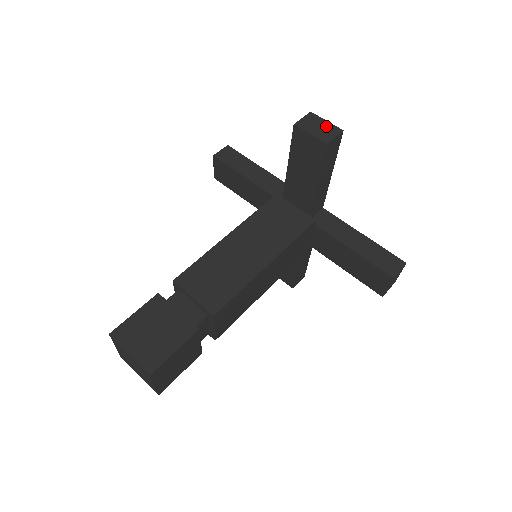
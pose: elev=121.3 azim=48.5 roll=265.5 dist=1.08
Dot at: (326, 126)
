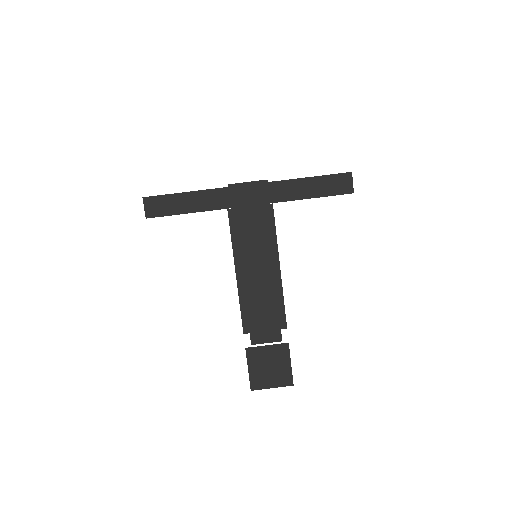
Dot at: (253, 189)
